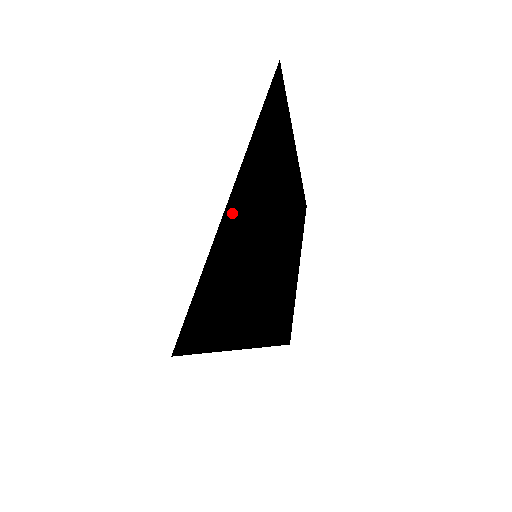
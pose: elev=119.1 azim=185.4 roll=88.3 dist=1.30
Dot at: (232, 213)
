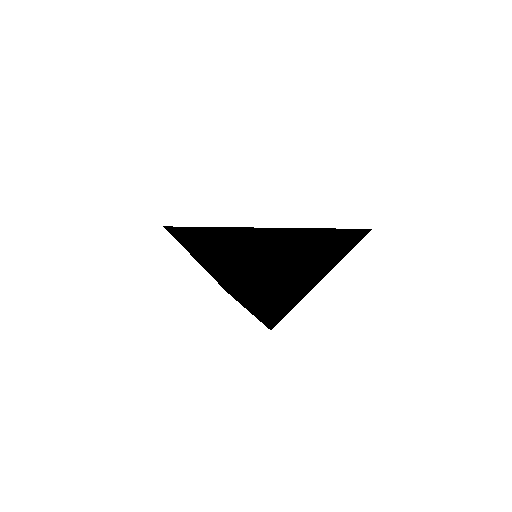
Dot at: (264, 240)
